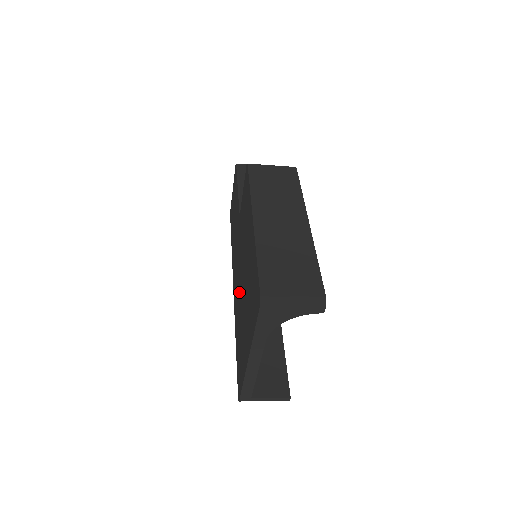
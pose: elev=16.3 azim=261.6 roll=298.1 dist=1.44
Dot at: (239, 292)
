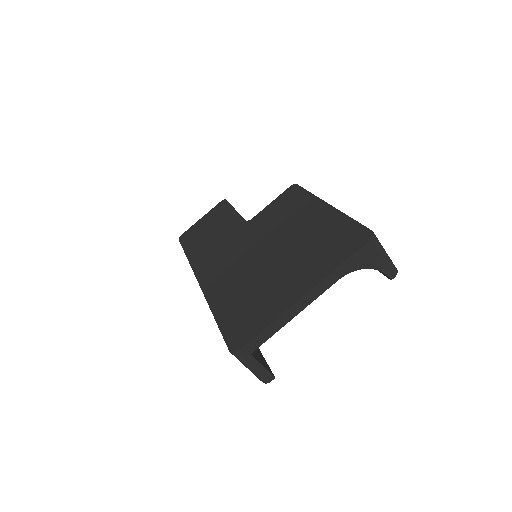
Dot at: (244, 269)
